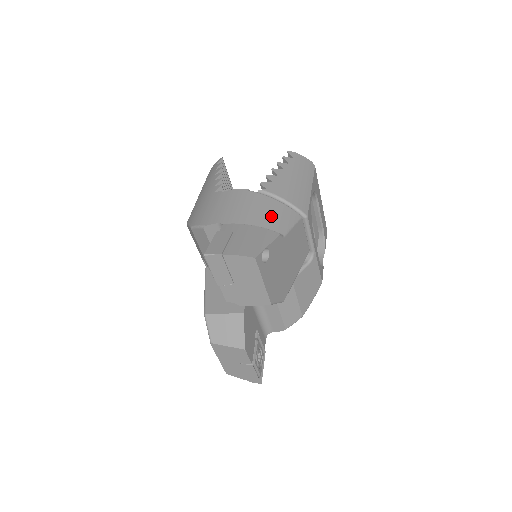
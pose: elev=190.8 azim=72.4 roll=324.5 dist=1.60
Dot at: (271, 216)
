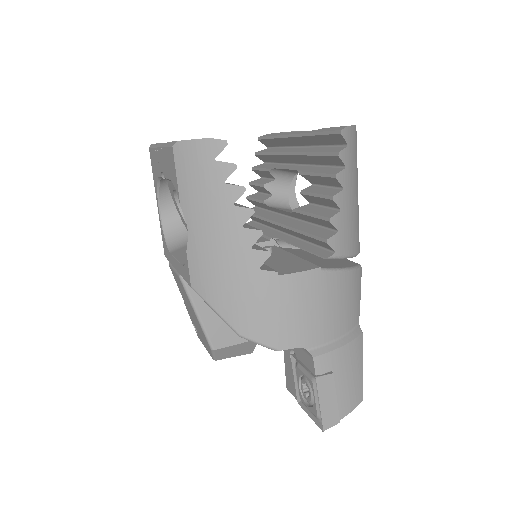
Dot at: (350, 306)
